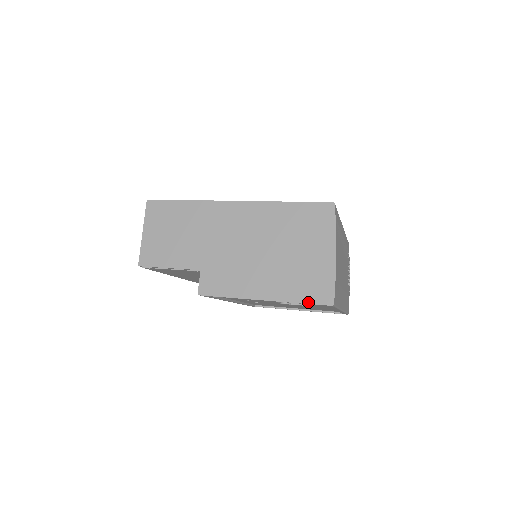
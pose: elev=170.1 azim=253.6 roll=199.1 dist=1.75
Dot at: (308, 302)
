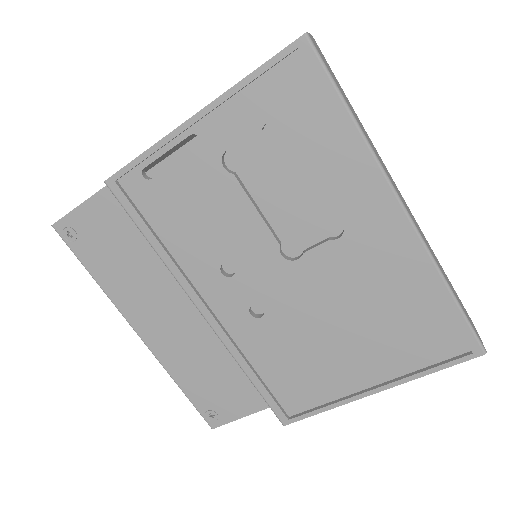
Dot at: (264, 63)
